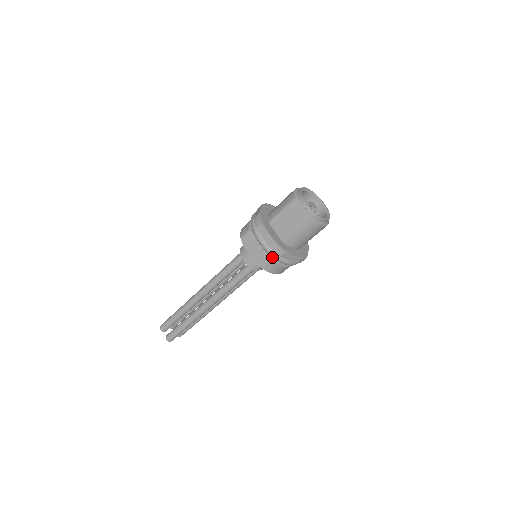
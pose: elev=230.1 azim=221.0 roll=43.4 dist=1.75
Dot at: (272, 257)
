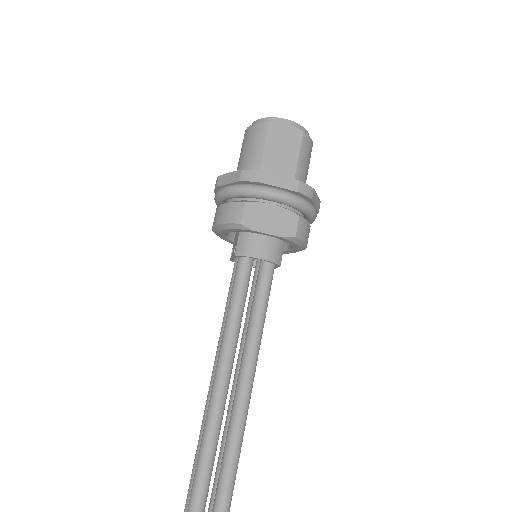
Dot at: (298, 215)
